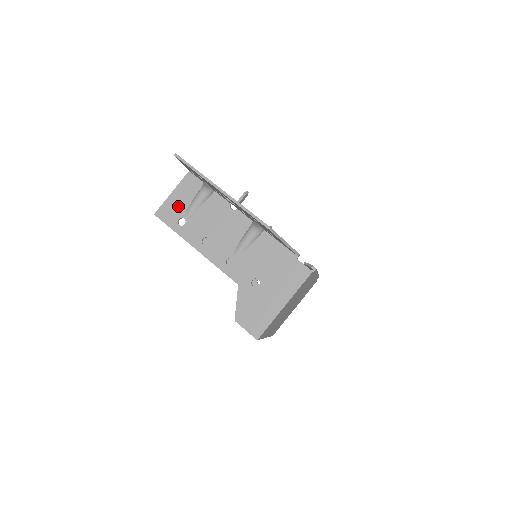
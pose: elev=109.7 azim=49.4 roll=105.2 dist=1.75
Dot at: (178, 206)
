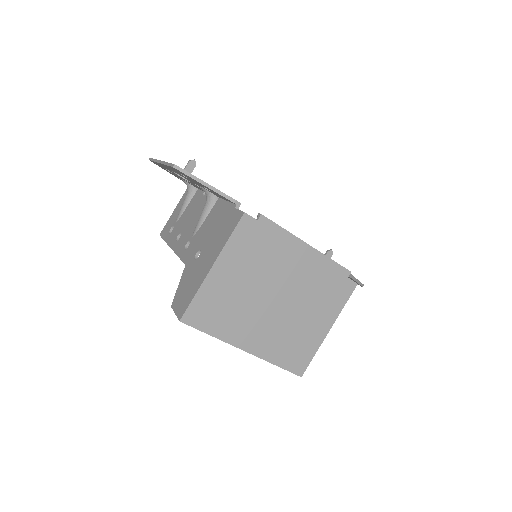
Dot at: (174, 218)
